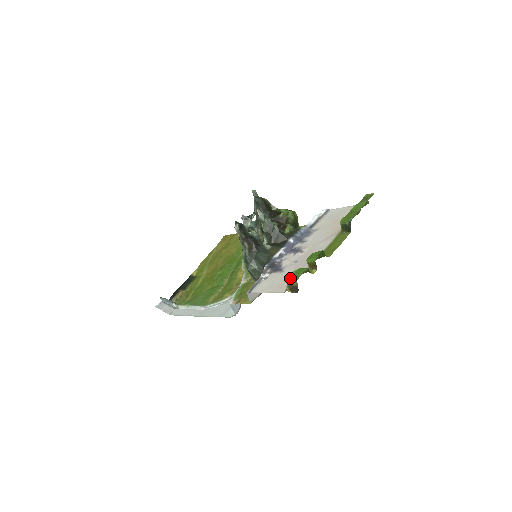
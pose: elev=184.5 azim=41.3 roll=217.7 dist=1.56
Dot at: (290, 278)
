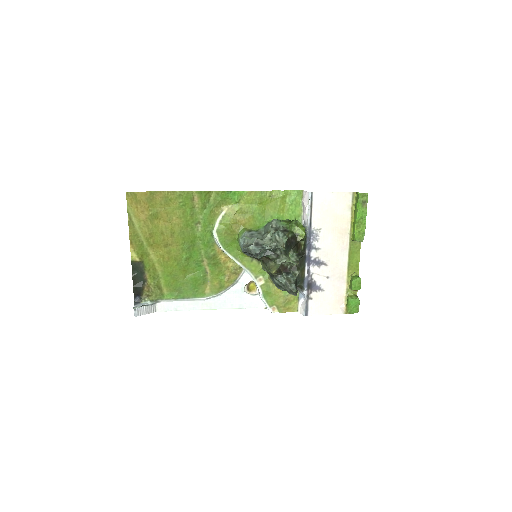
Dot at: (352, 311)
